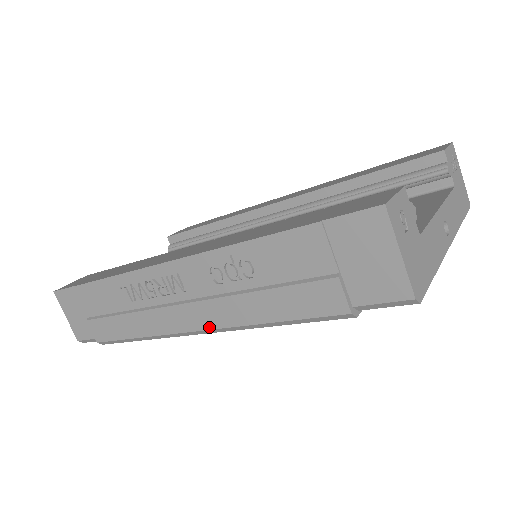
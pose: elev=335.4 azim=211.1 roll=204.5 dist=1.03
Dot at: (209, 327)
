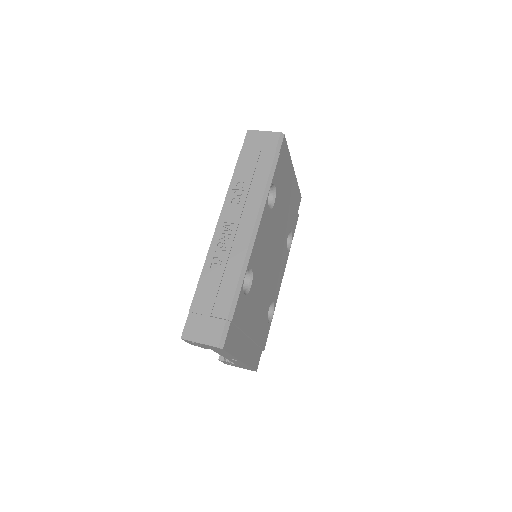
Dot at: (255, 219)
